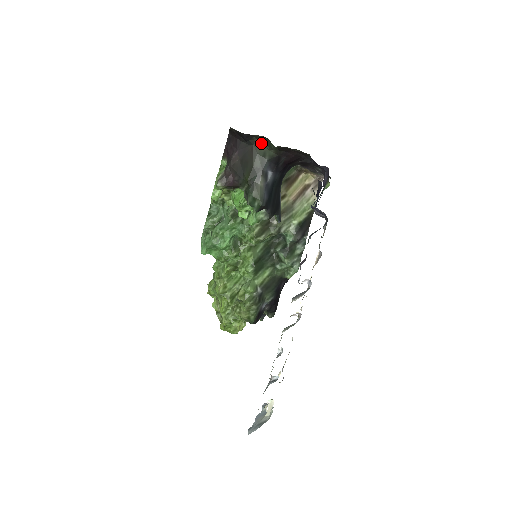
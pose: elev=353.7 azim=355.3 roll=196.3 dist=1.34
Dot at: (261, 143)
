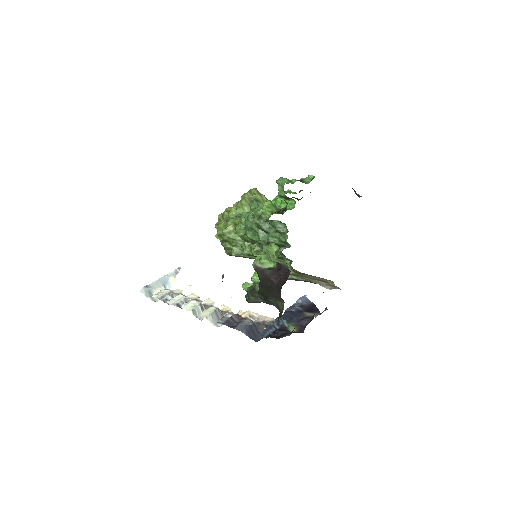
Dot at: (283, 305)
